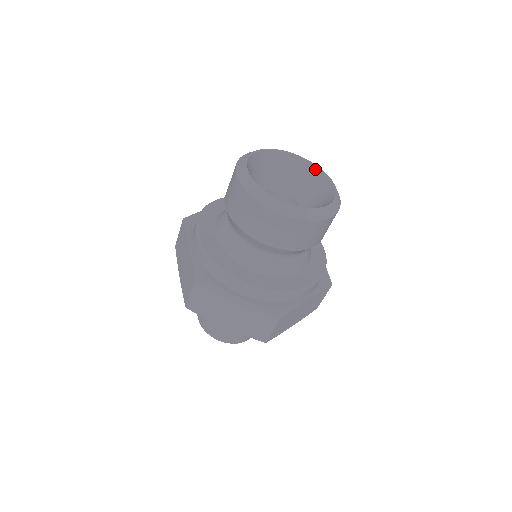
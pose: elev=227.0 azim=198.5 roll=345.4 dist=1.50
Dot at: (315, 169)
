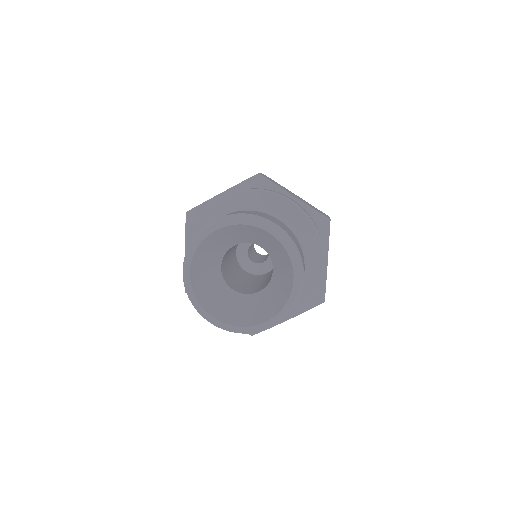
Dot at: (239, 226)
